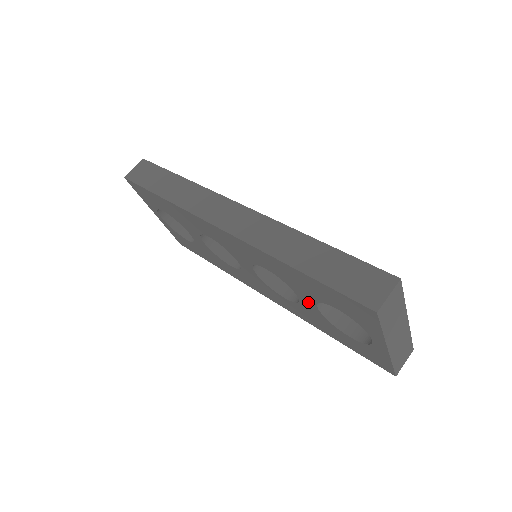
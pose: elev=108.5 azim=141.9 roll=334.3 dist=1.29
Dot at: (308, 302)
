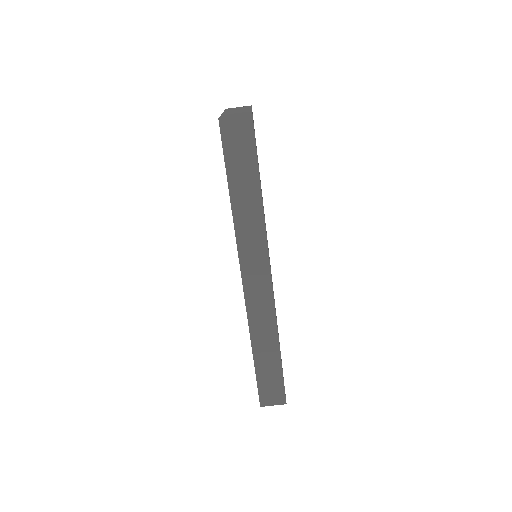
Dot at: occluded
